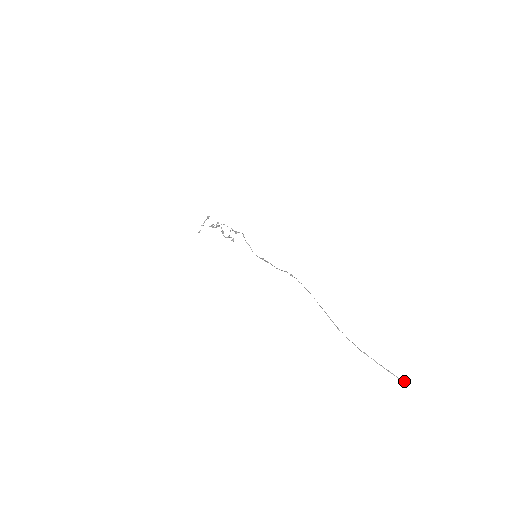
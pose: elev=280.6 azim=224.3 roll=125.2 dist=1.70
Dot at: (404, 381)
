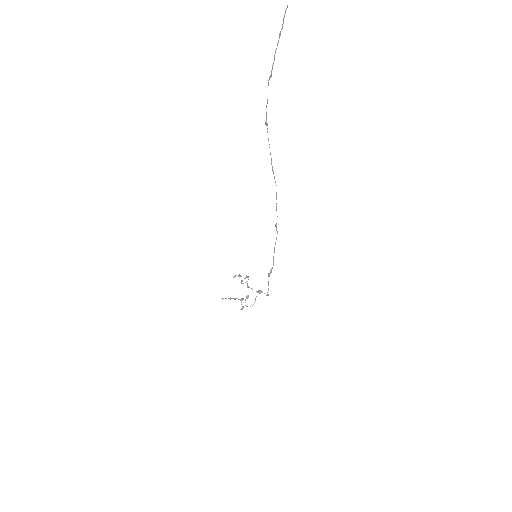
Dot at: occluded
